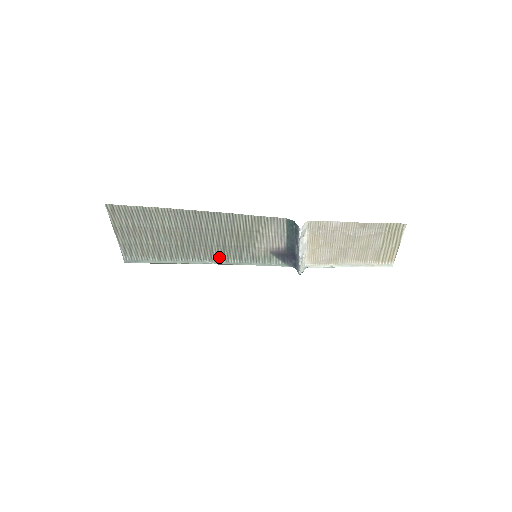
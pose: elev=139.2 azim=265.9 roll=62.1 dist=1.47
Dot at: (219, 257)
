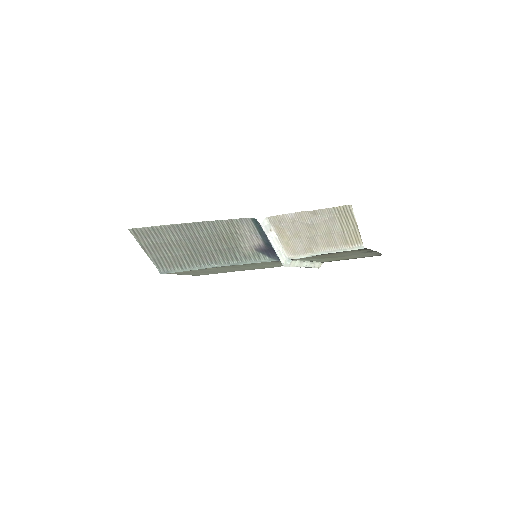
Dot at: (221, 260)
